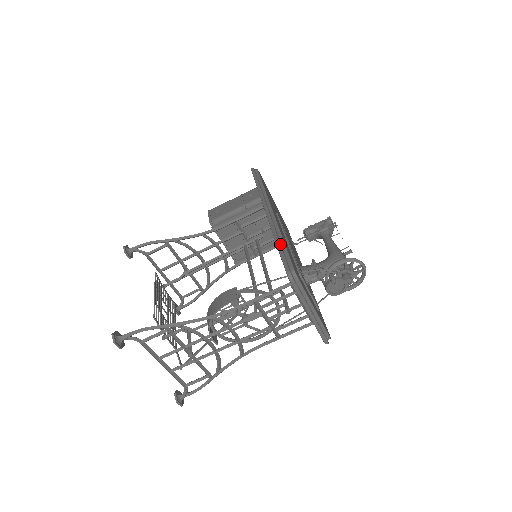
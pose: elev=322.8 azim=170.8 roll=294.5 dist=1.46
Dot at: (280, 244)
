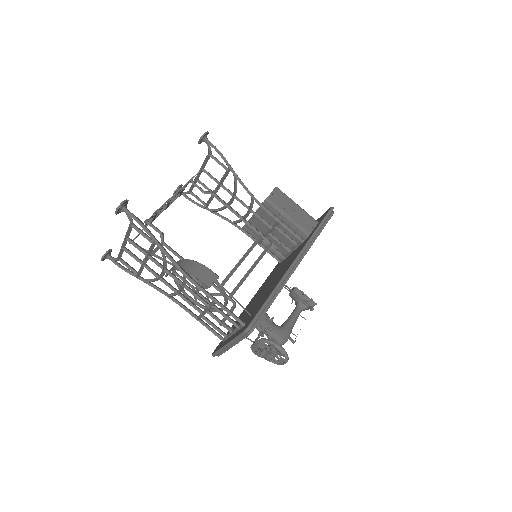
Dot at: (271, 299)
